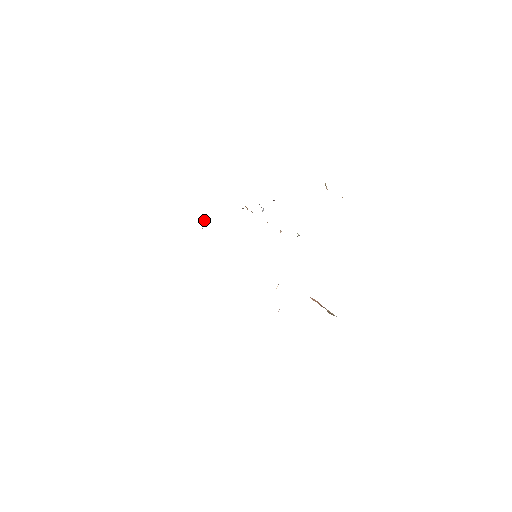
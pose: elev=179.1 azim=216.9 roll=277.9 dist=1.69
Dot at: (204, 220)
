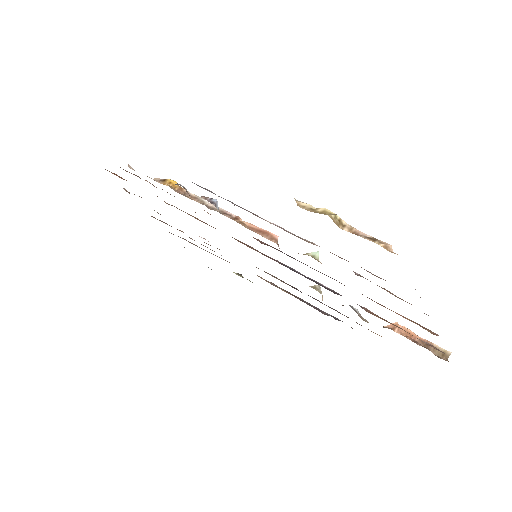
Dot at: occluded
